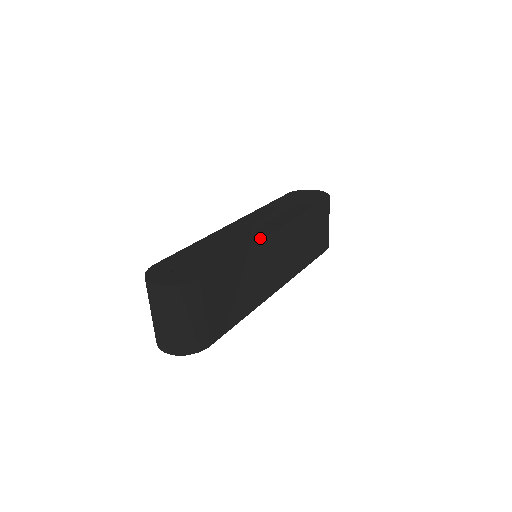
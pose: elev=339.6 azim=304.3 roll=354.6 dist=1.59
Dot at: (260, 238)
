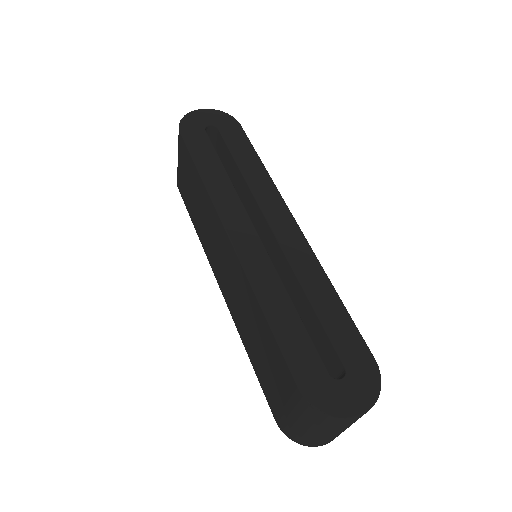
Dot at: (306, 248)
